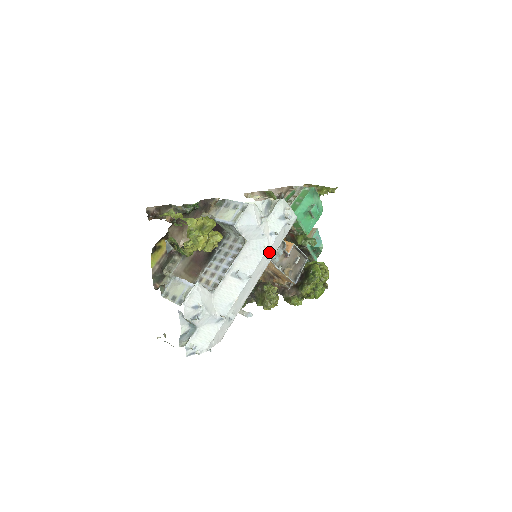
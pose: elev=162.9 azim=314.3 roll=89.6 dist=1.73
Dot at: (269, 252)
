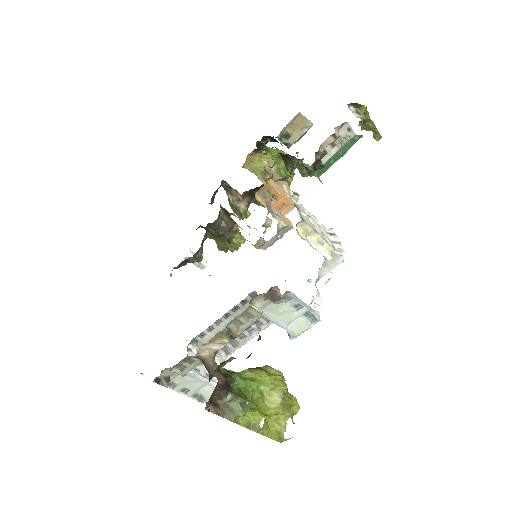
Dot at: occluded
